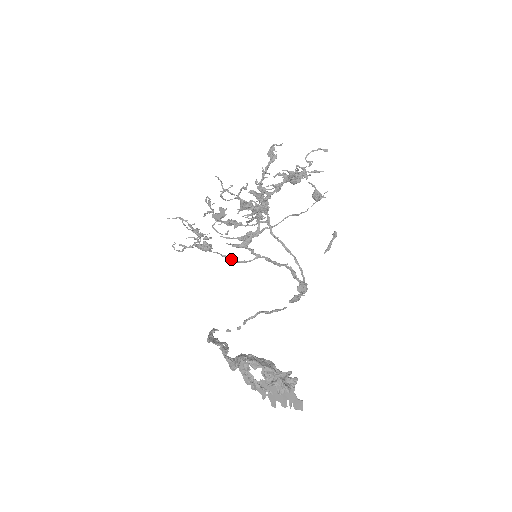
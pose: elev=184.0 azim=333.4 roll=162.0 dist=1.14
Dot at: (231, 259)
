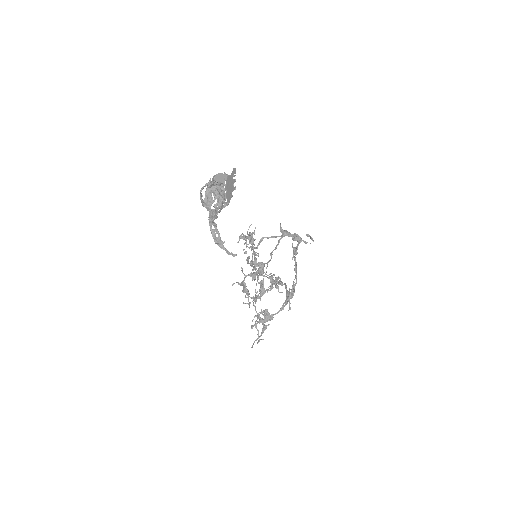
Dot at: (286, 304)
